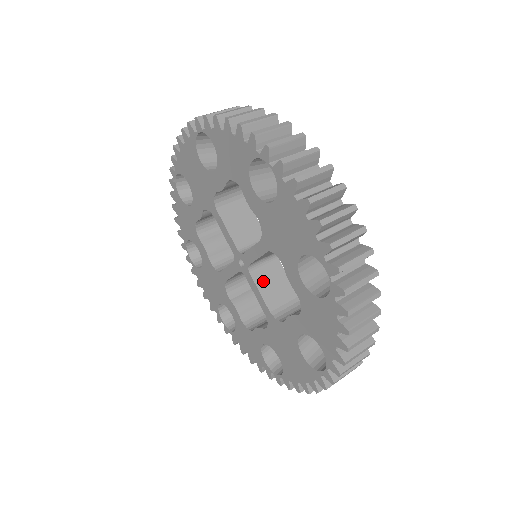
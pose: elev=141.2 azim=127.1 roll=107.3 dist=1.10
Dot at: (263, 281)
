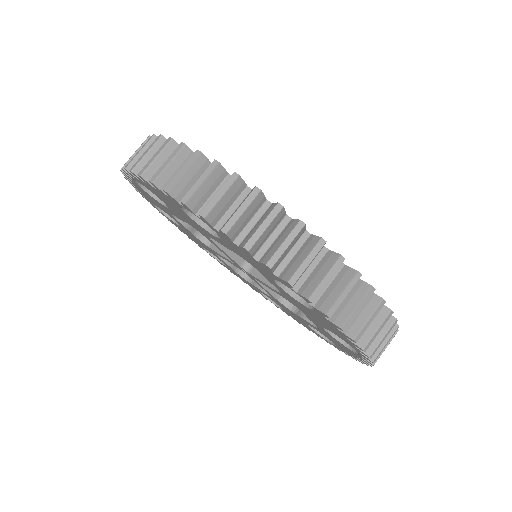
Dot at: occluded
